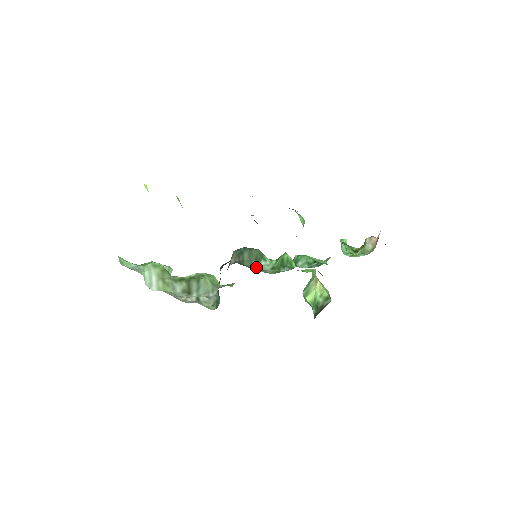
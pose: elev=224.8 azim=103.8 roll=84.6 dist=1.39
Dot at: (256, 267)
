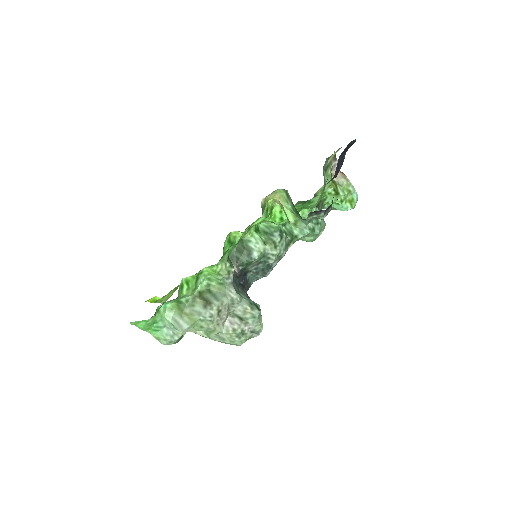
Dot at: (253, 255)
